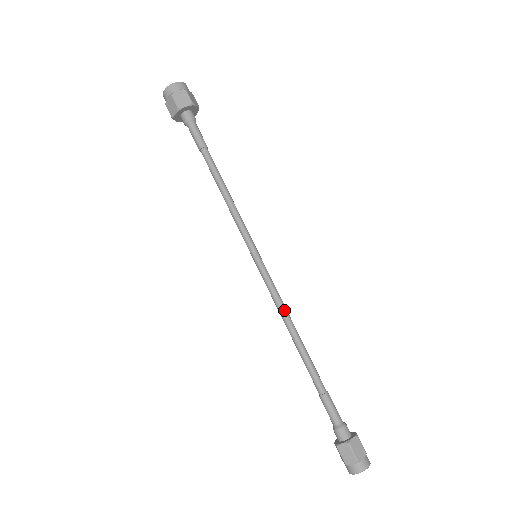
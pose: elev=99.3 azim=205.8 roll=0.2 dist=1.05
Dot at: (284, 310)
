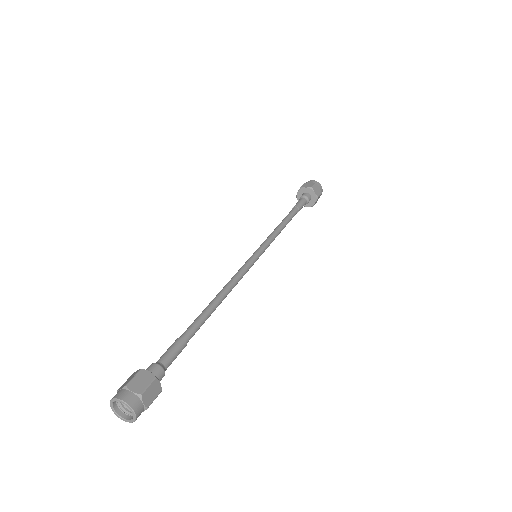
Dot at: (233, 285)
